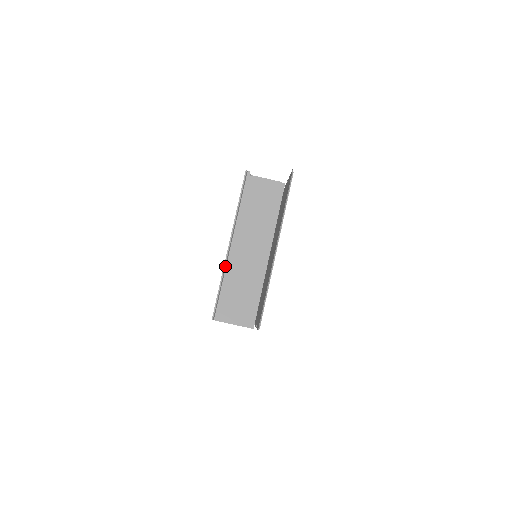
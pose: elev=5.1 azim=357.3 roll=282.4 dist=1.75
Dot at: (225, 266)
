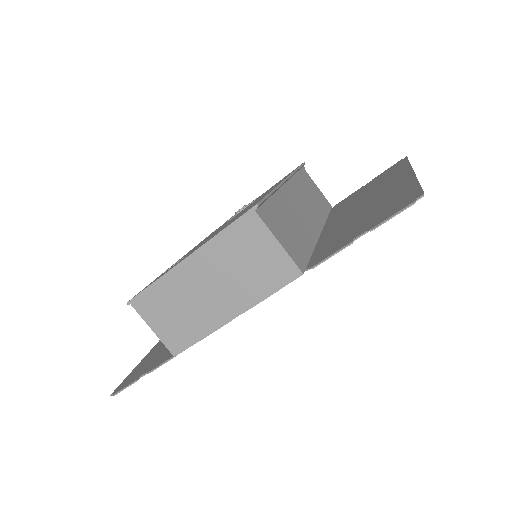
Dot at: (279, 187)
